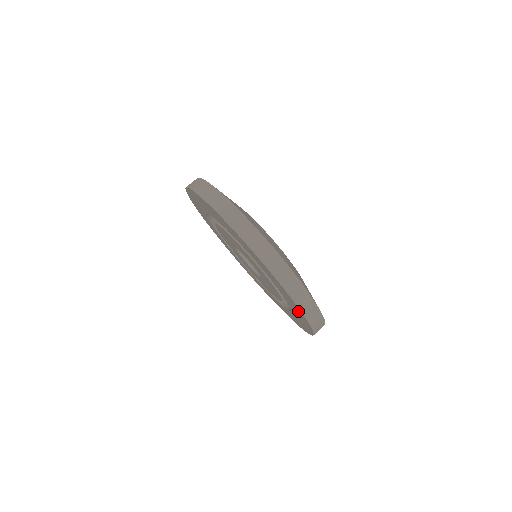
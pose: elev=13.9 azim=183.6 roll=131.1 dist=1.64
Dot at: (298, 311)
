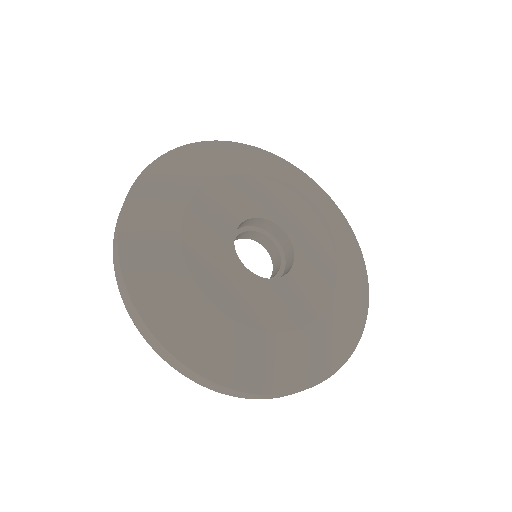
Dot at: occluded
